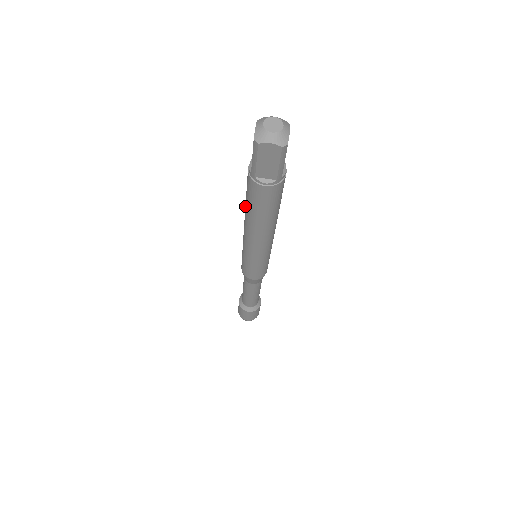
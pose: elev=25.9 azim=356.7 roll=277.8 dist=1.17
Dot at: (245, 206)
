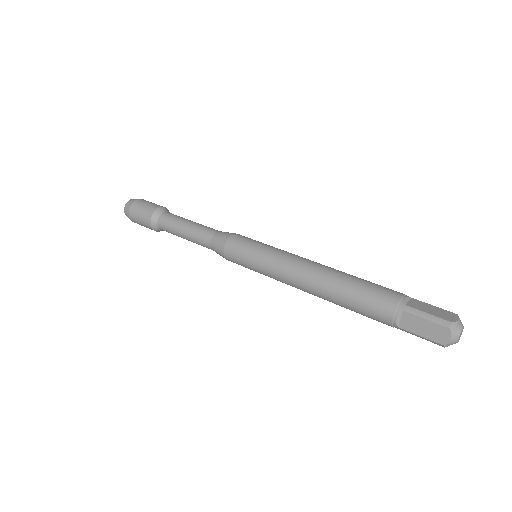
Dot at: (336, 298)
